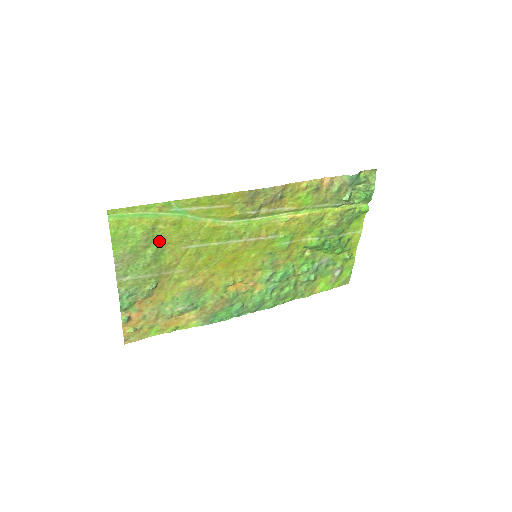
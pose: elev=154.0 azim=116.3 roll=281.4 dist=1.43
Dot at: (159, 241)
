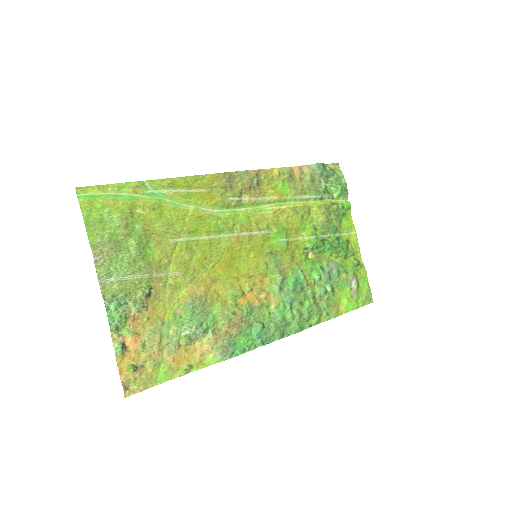
Dot at: (141, 229)
